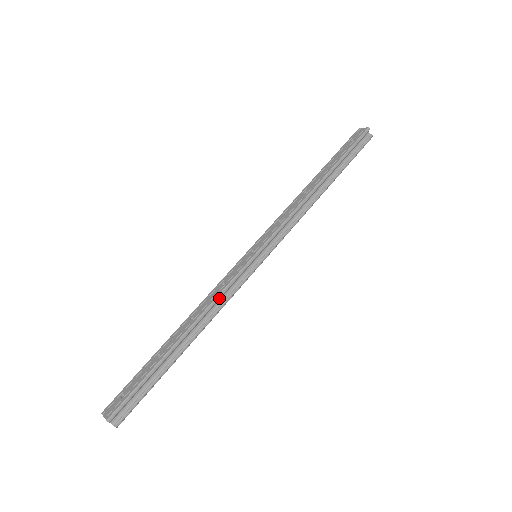
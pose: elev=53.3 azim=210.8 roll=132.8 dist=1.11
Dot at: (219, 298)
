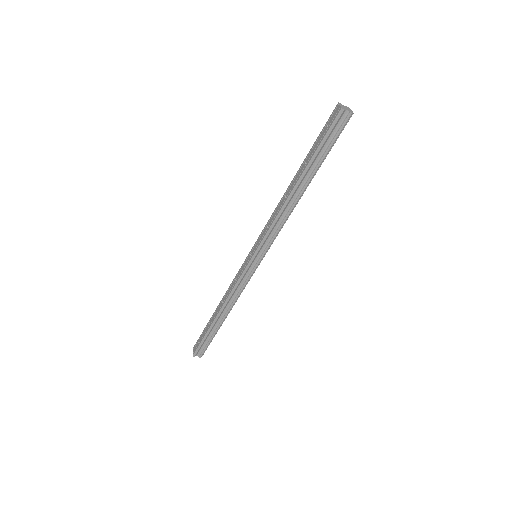
Dot at: (233, 292)
